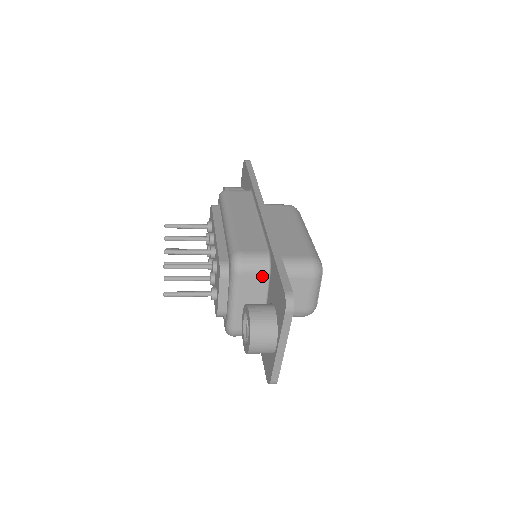
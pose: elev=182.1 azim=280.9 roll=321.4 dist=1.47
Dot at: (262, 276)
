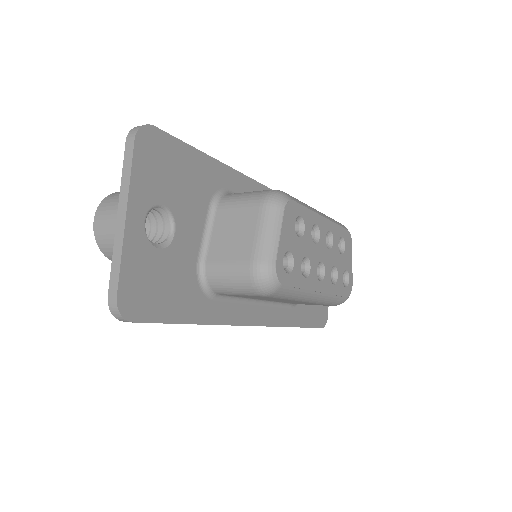
Dot at: occluded
